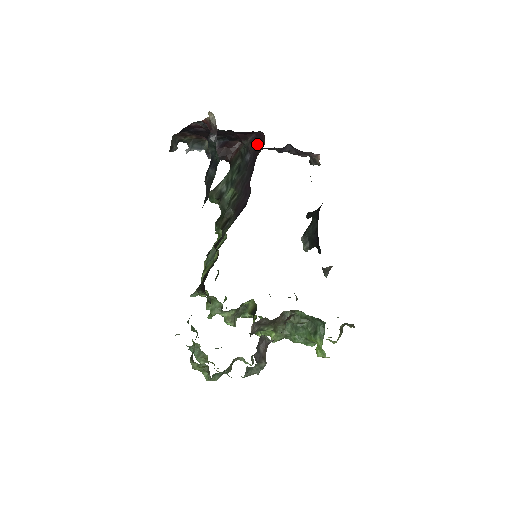
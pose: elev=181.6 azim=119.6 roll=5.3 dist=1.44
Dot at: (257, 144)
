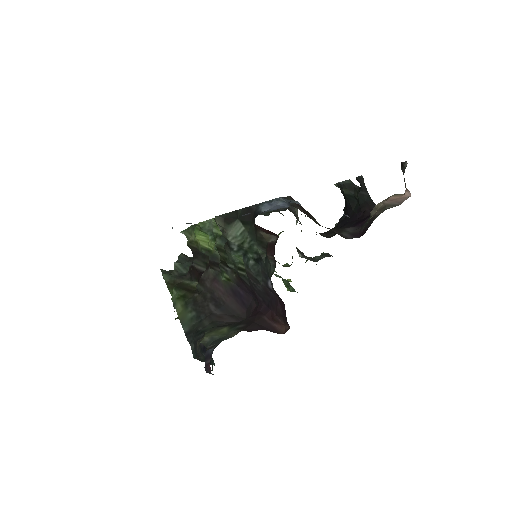
Dot at: (281, 307)
